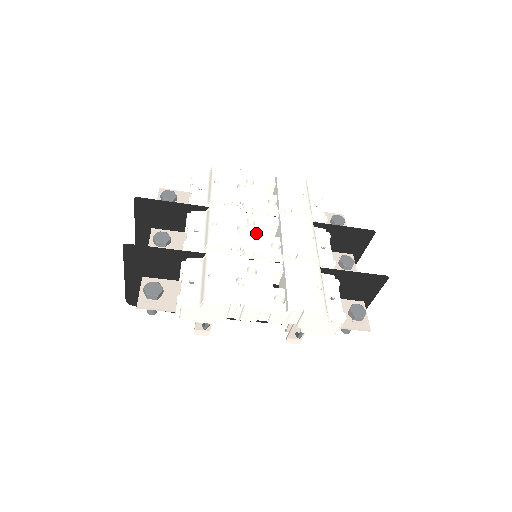
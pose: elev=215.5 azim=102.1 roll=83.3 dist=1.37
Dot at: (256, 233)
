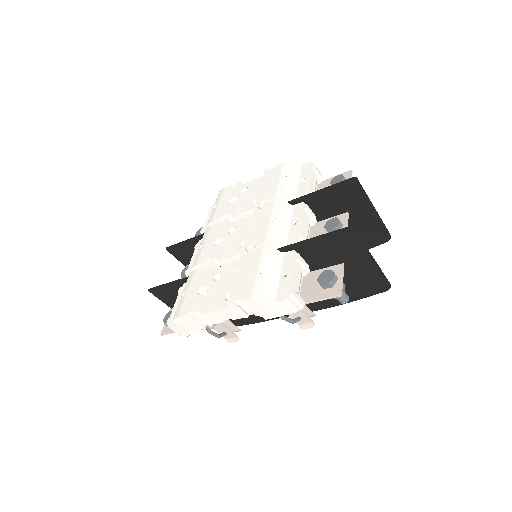
Dot at: (233, 239)
